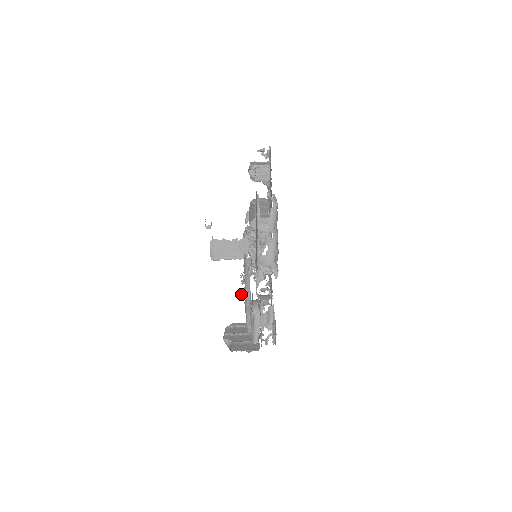
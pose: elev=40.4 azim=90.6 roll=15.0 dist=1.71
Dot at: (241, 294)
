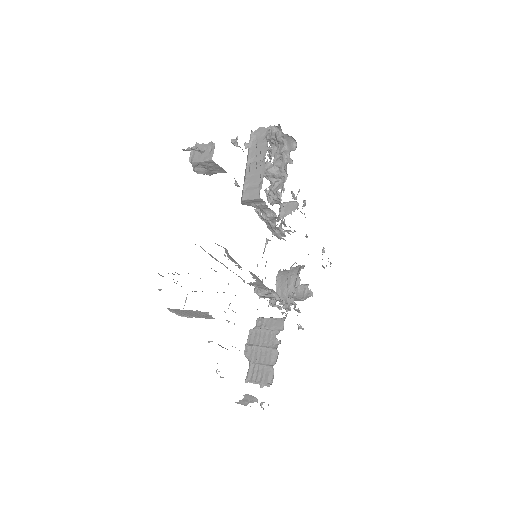
Dot at: occluded
